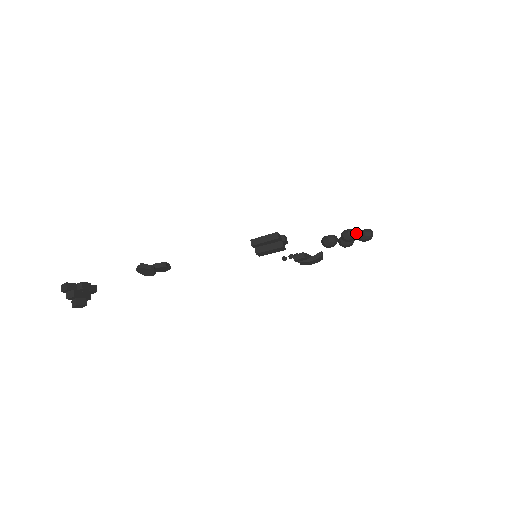
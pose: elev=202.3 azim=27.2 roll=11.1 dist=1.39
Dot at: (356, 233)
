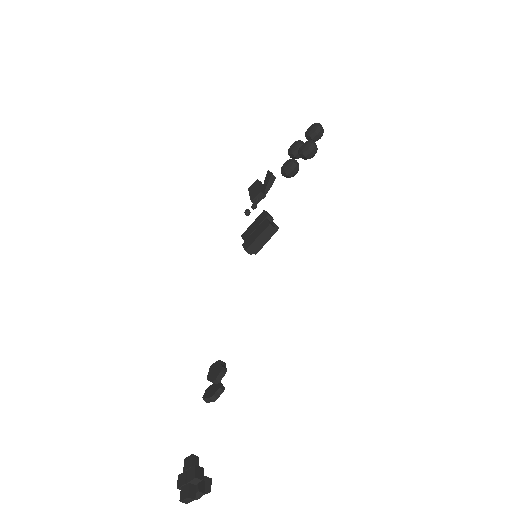
Dot at: (315, 144)
